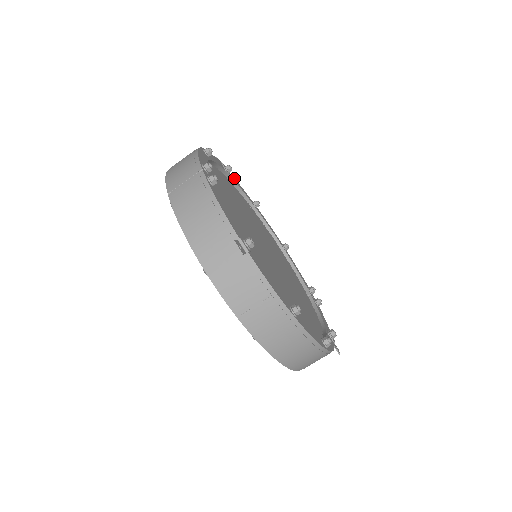
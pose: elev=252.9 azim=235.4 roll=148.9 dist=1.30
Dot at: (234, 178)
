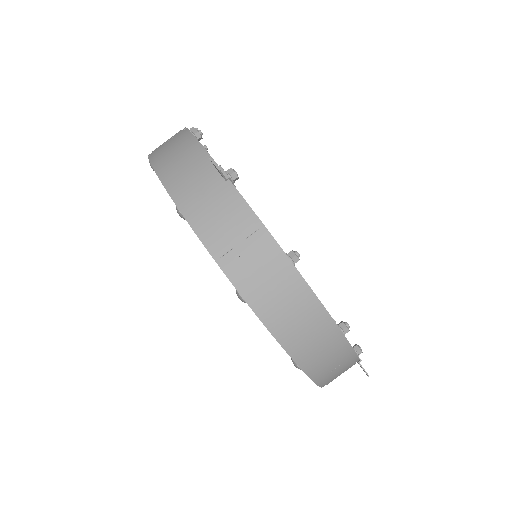
Dot at: occluded
